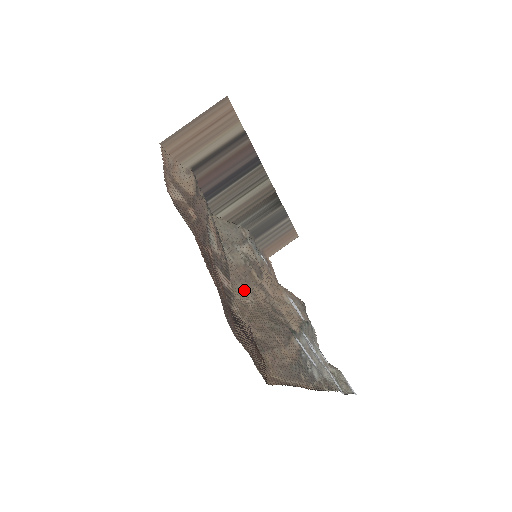
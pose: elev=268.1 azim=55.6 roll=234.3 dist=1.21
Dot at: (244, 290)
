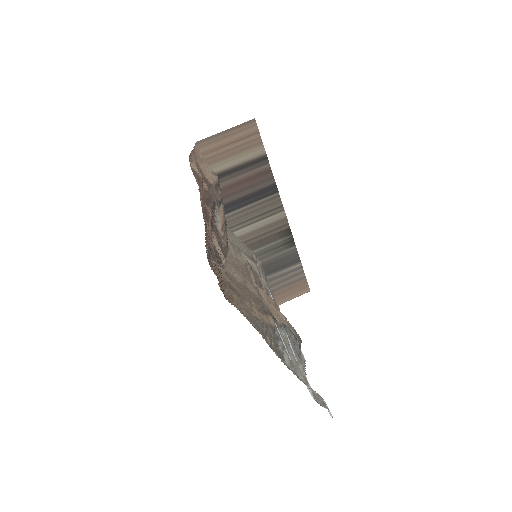
Dot at: (237, 274)
